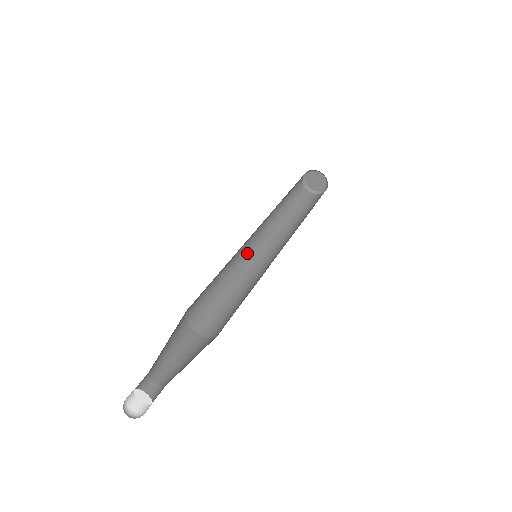
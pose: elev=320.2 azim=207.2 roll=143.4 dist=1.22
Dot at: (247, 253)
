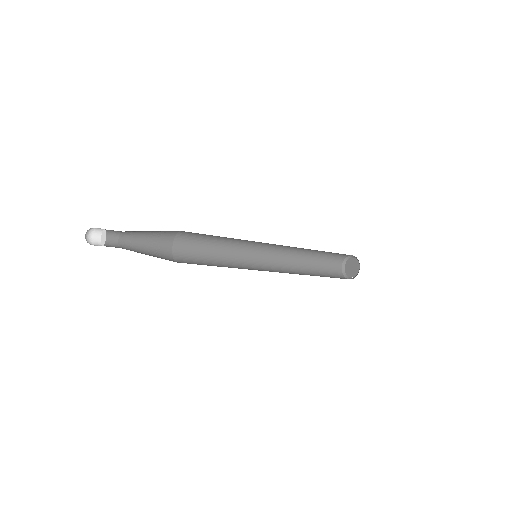
Dot at: (256, 267)
